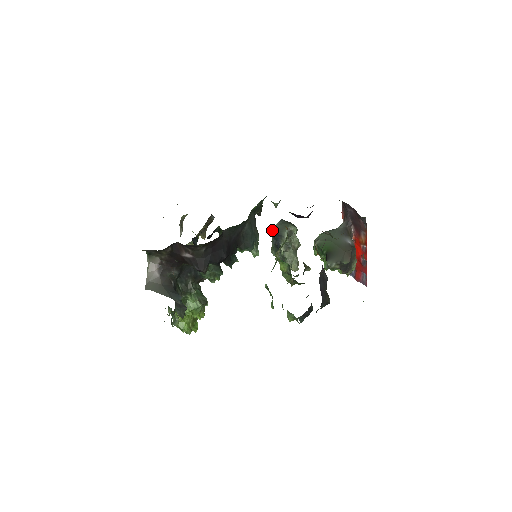
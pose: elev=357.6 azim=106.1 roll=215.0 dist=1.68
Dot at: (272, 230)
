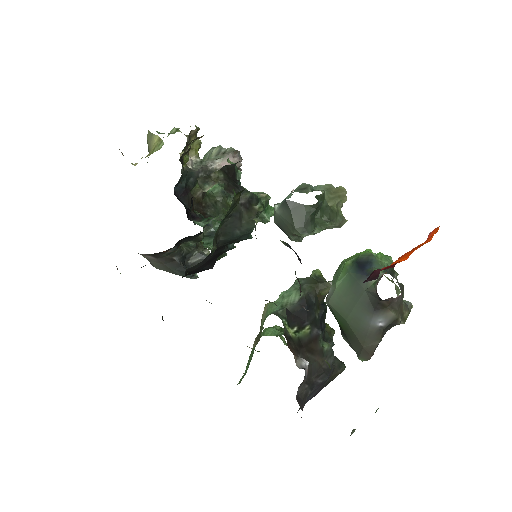
Dot at: occluded
